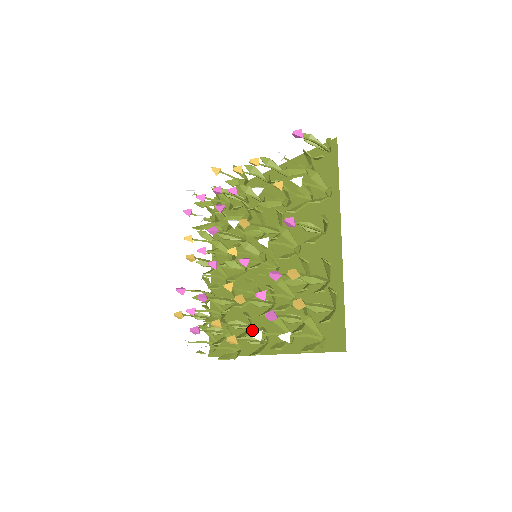
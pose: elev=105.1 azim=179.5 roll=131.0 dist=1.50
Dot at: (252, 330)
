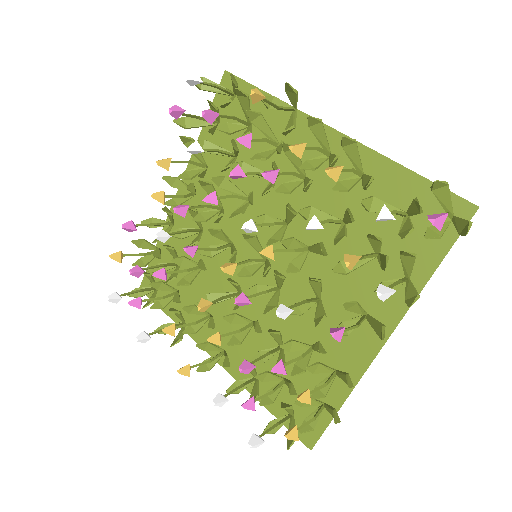
Dot at: (209, 319)
